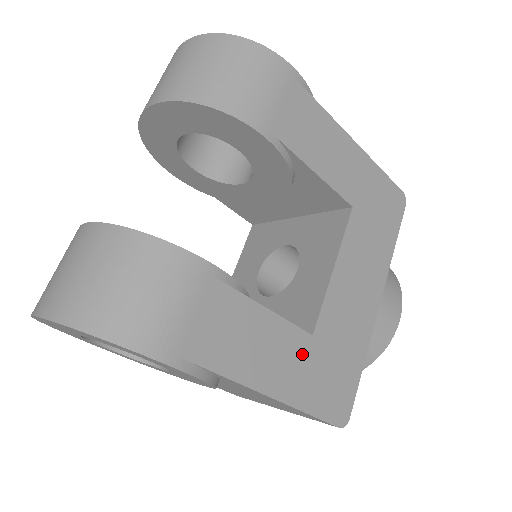
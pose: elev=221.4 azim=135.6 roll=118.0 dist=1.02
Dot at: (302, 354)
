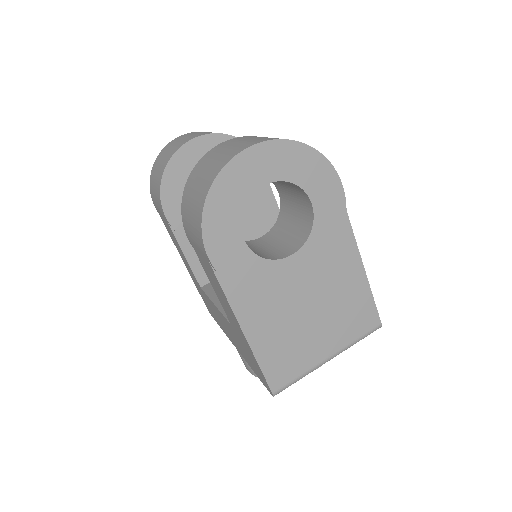
Dot at: occluded
